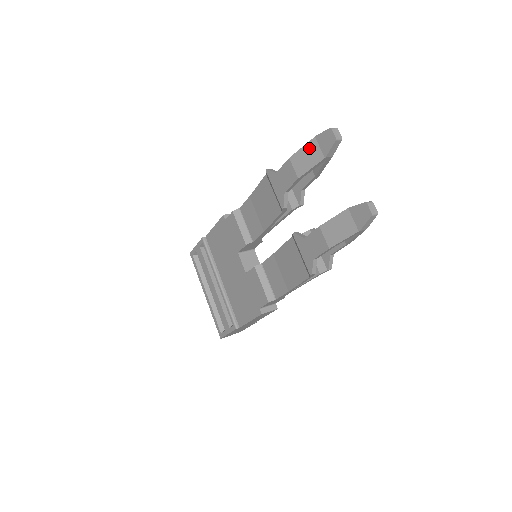
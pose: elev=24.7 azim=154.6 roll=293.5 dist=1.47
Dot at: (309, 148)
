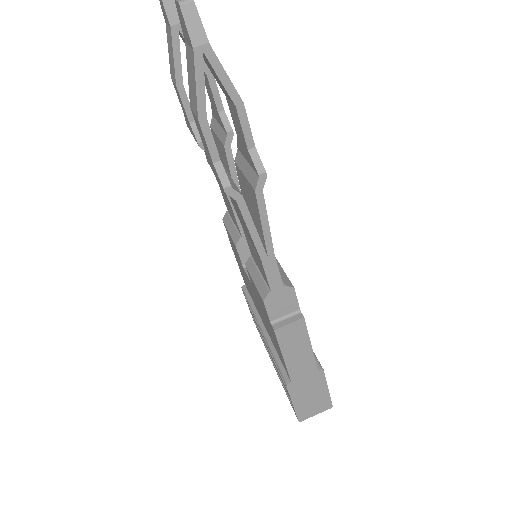
Dot at: (168, 41)
